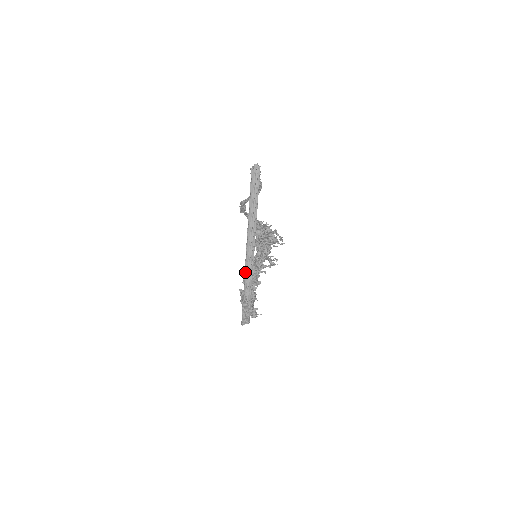
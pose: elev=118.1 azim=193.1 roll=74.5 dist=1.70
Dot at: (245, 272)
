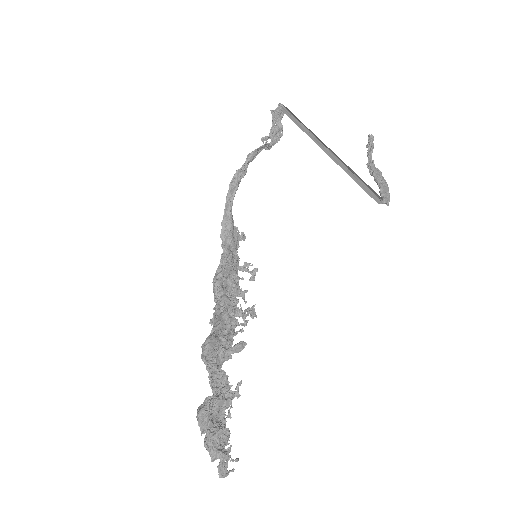
Dot at: (335, 159)
